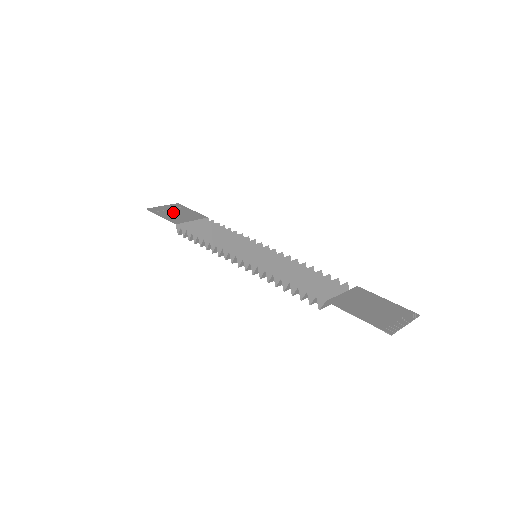
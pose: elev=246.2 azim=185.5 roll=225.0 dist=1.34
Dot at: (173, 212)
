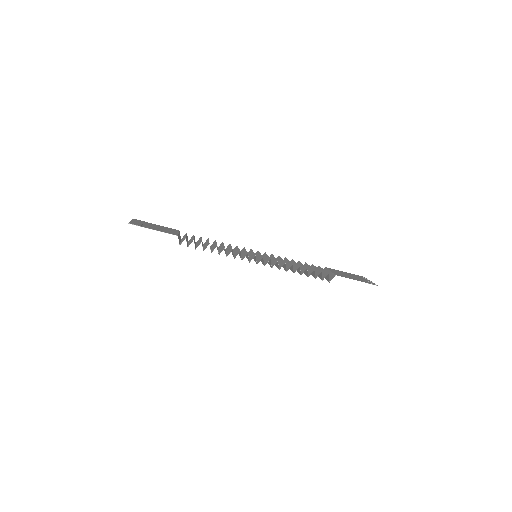
Dot at: (151, 226)
